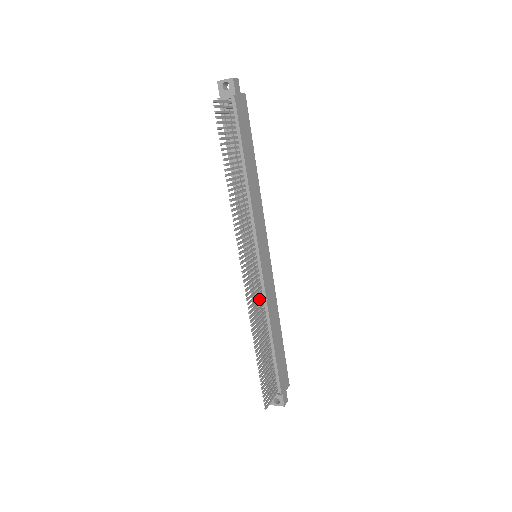
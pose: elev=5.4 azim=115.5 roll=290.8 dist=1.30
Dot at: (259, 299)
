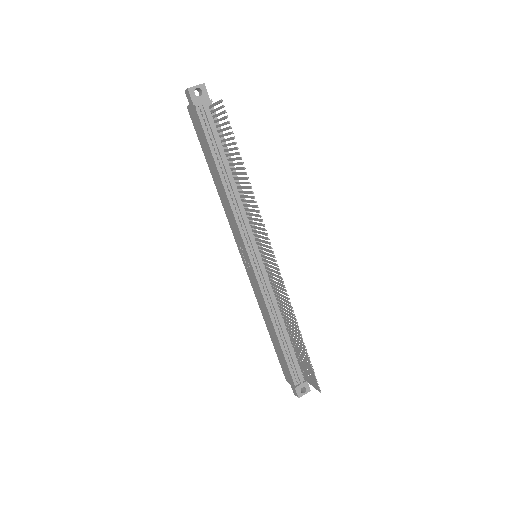
Dot at: (278, 293)
